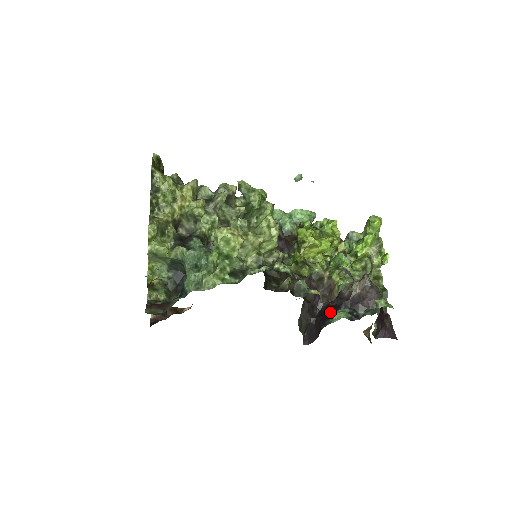
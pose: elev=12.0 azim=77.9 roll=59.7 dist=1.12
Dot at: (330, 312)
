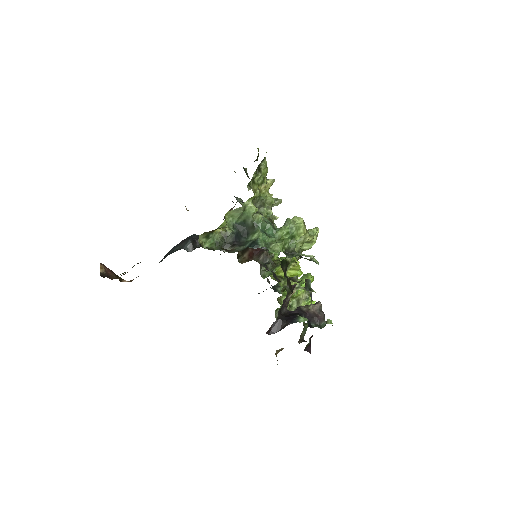
Dot at: (297, 315)
